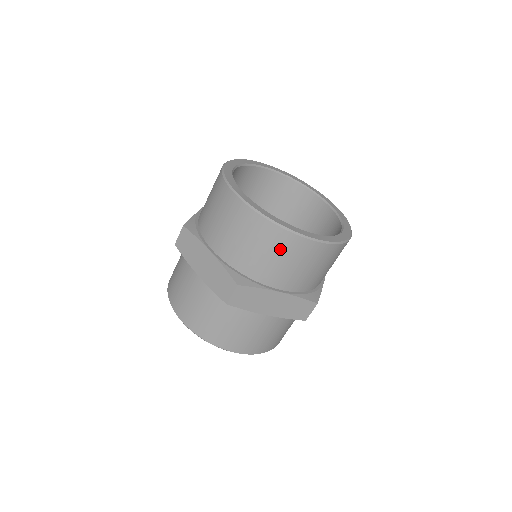
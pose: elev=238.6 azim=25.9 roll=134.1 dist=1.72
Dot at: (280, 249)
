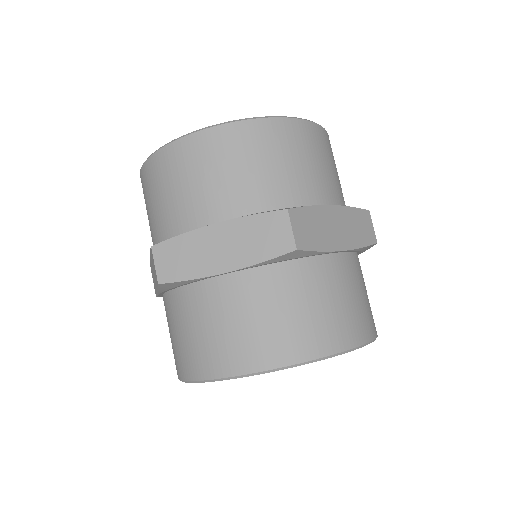
Dot at: (289, 146)
